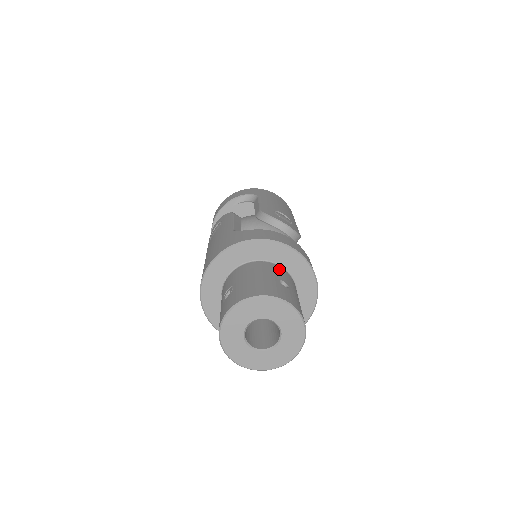
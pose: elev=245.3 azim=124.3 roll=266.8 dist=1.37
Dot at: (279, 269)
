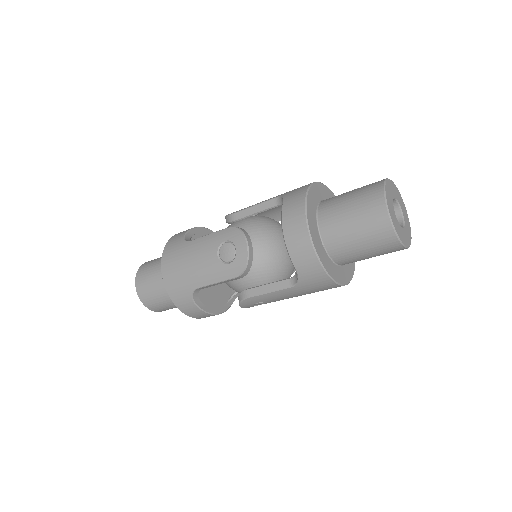
Dot at: occluded
